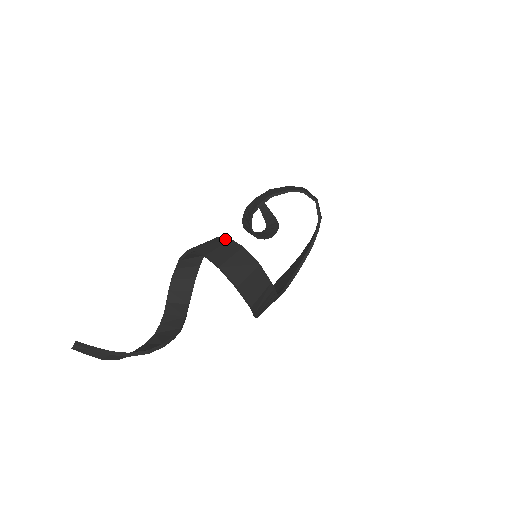
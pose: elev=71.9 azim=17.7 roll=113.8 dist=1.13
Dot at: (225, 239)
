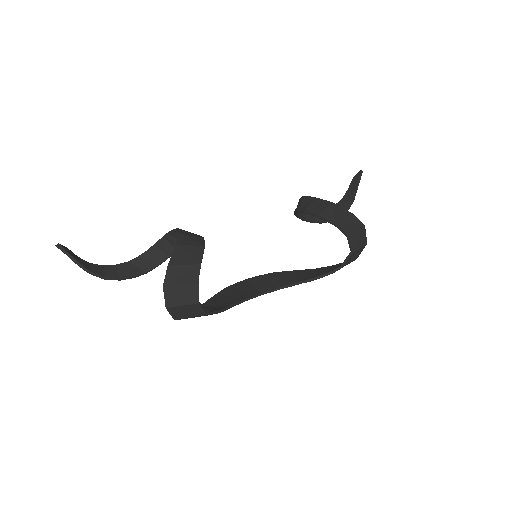
Dot at: (199, 259)
